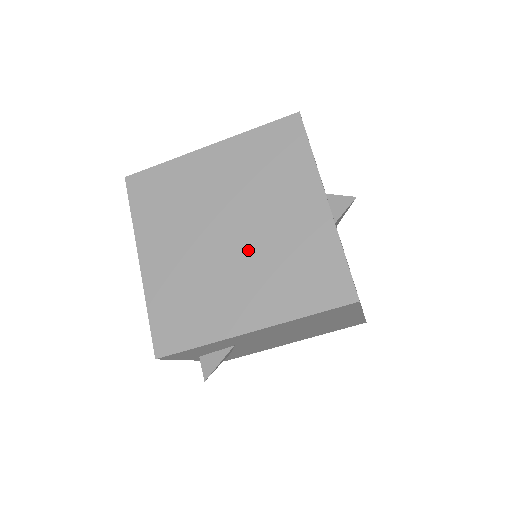
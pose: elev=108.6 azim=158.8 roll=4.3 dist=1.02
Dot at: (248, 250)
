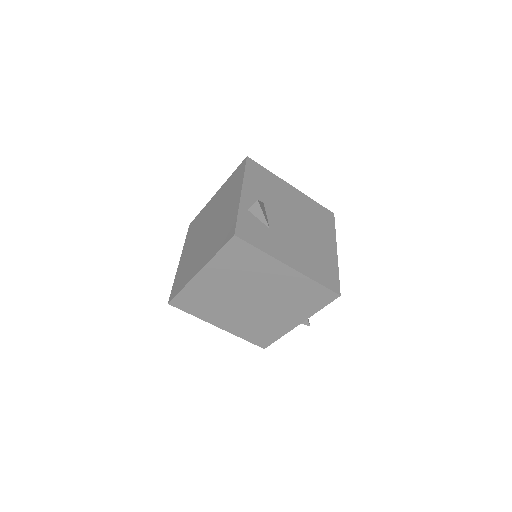
Dot at: (250, 310)
